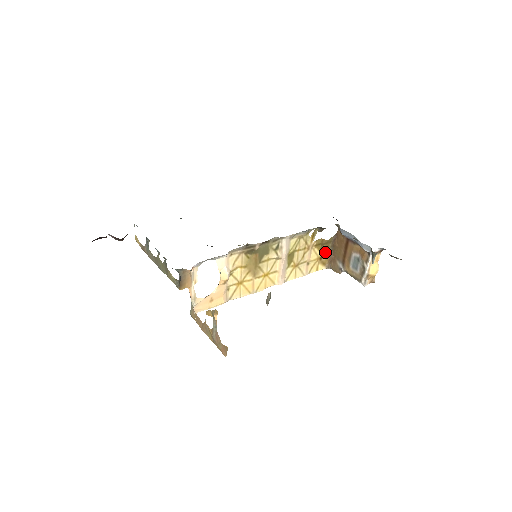
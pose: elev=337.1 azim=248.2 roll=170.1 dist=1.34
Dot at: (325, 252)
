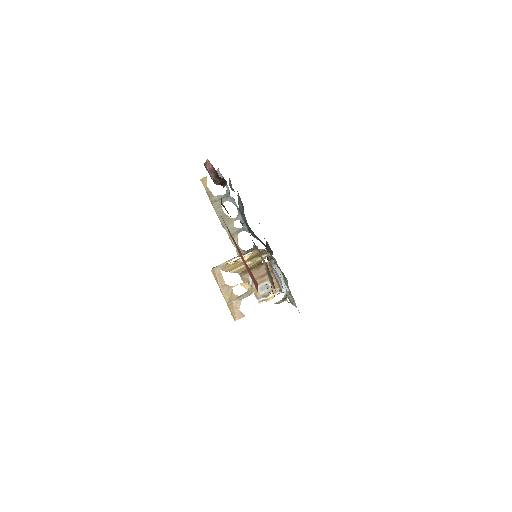
Dot at: occluded
